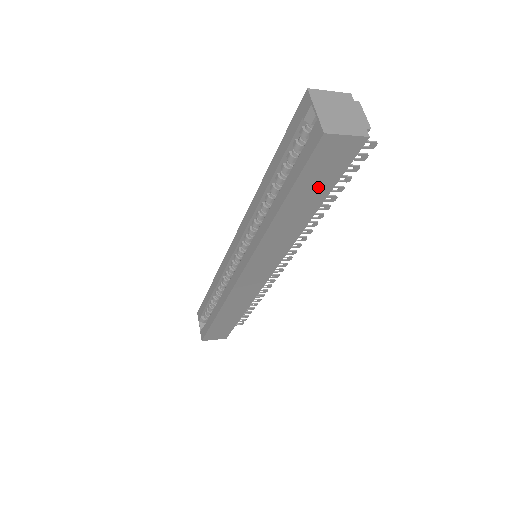
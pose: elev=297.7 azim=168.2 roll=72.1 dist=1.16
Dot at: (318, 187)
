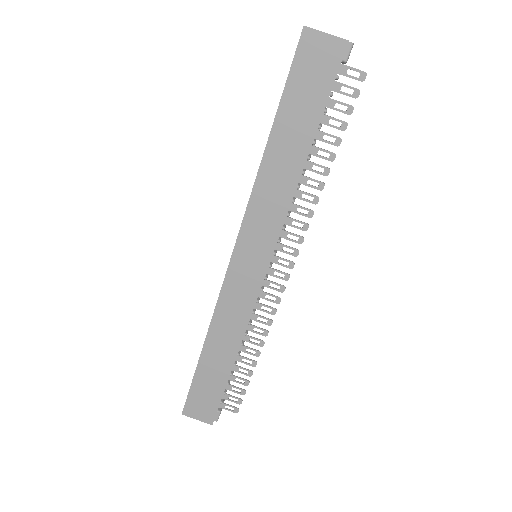
Dot at: (306, 109)
